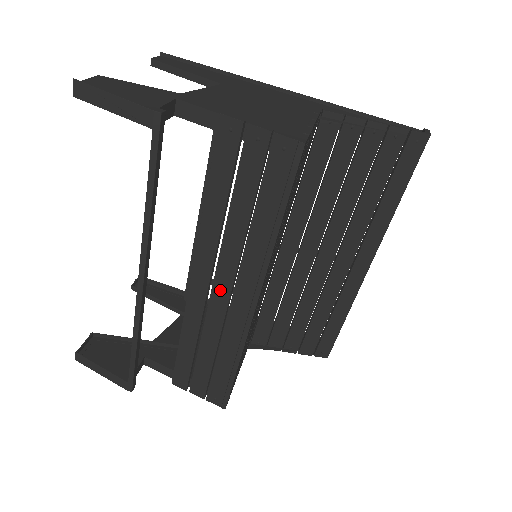
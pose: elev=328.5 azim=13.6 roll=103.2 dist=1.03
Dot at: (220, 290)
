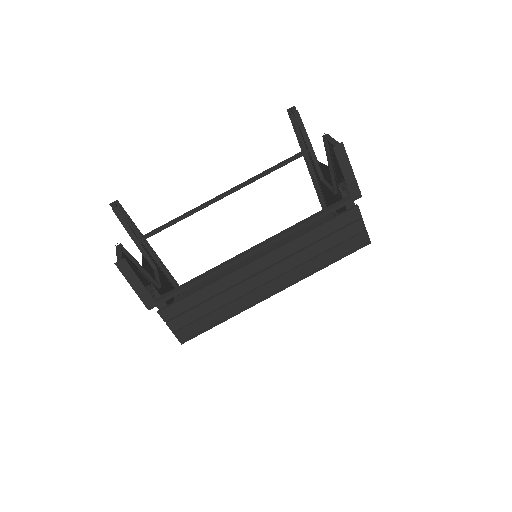
Dot at: (266, 275)
